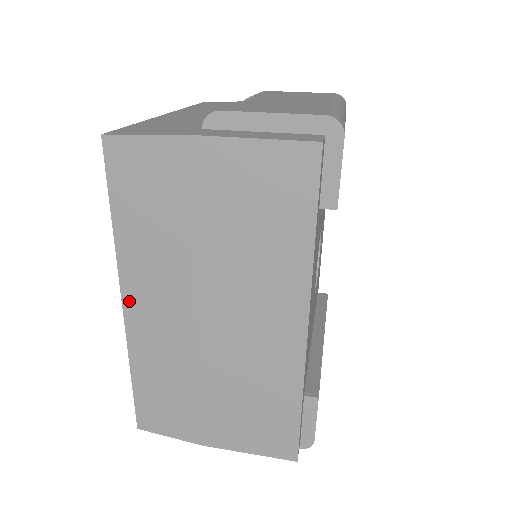
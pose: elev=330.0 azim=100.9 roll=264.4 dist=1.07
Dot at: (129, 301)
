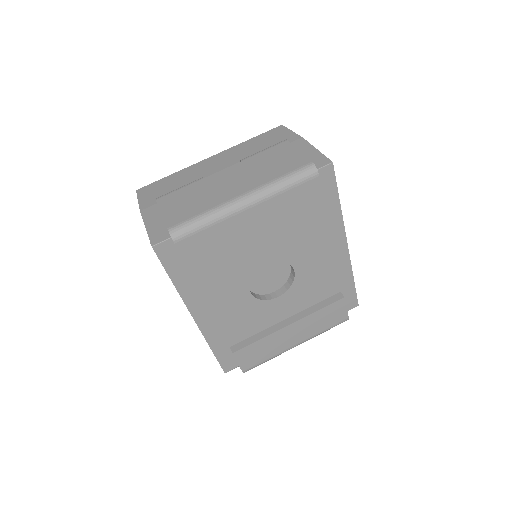
Dot at: occluded
